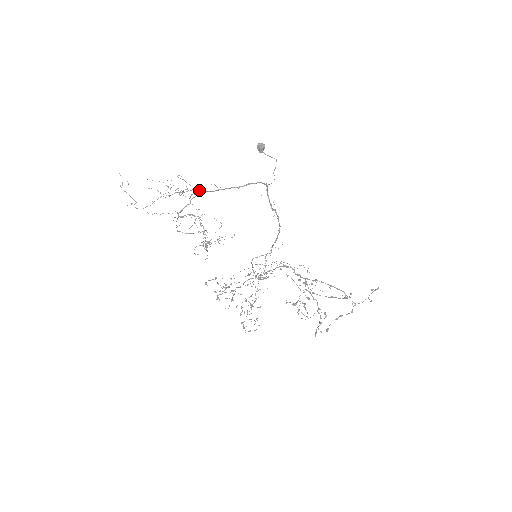
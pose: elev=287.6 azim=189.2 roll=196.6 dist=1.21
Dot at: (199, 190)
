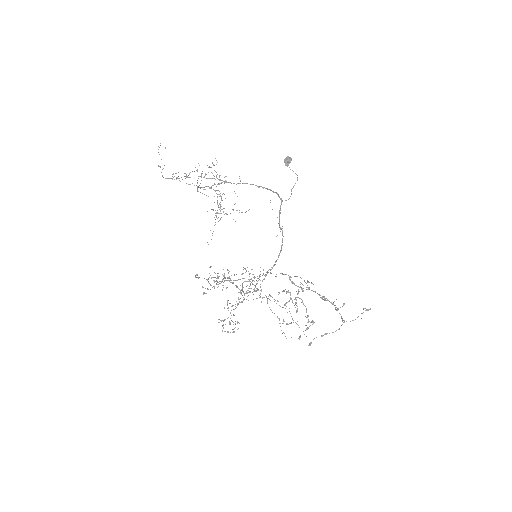
Dot at: occluded
